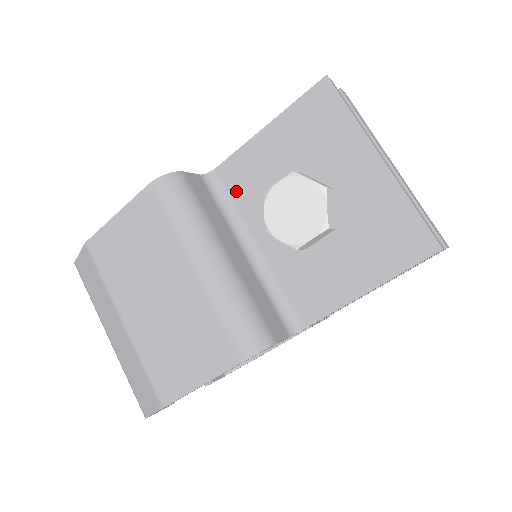
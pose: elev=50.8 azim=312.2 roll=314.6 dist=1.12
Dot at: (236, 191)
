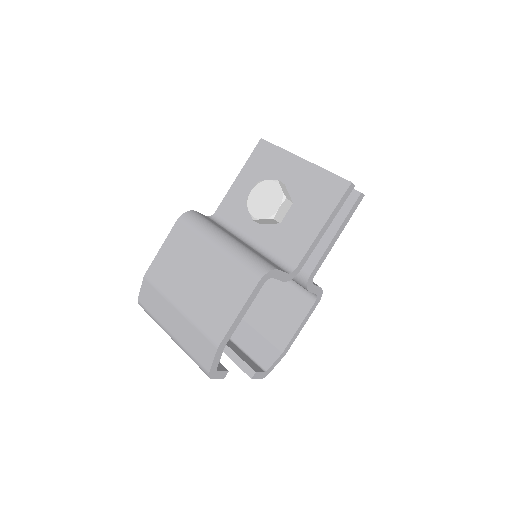
Dot at: (231, 217)
